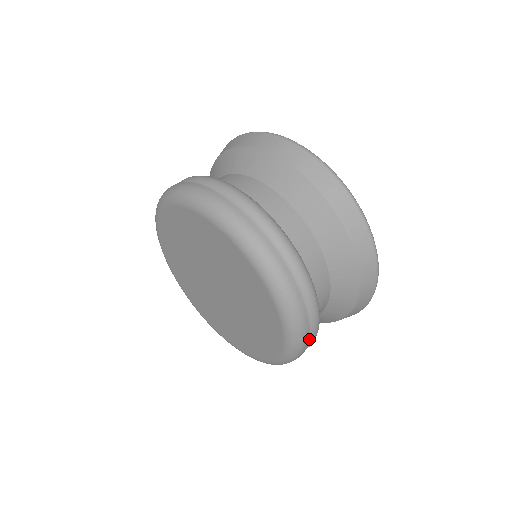
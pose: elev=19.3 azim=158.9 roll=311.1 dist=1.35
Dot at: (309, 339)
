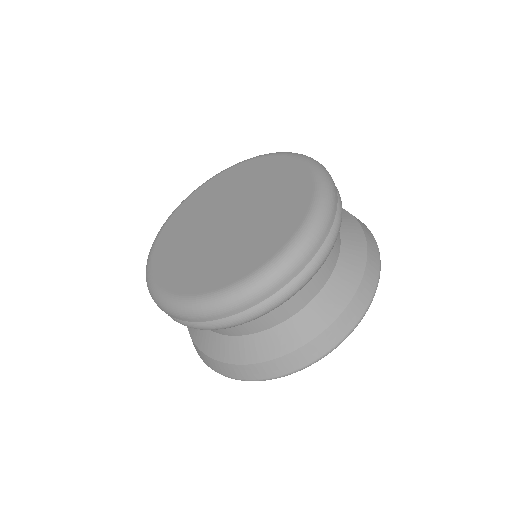
Dot at: (307, 267)
